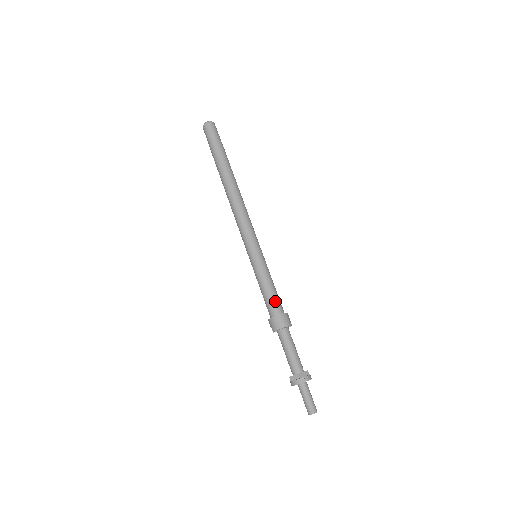
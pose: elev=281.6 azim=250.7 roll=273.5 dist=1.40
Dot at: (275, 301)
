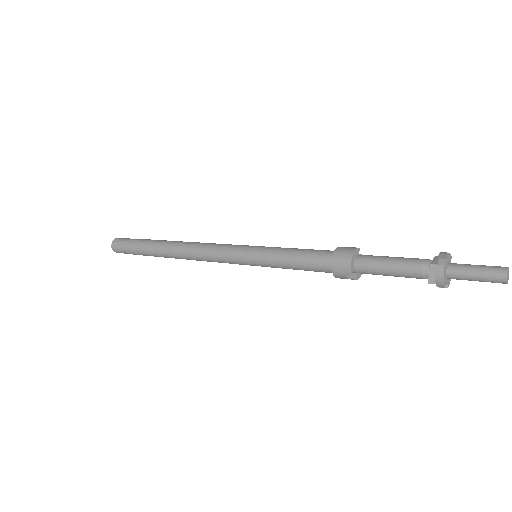
Dot at: (316, 252)
